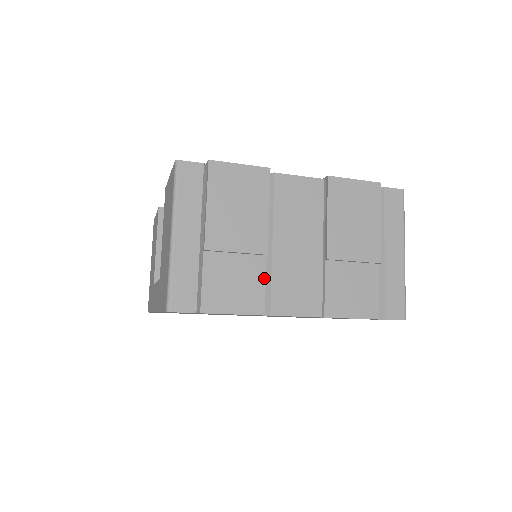
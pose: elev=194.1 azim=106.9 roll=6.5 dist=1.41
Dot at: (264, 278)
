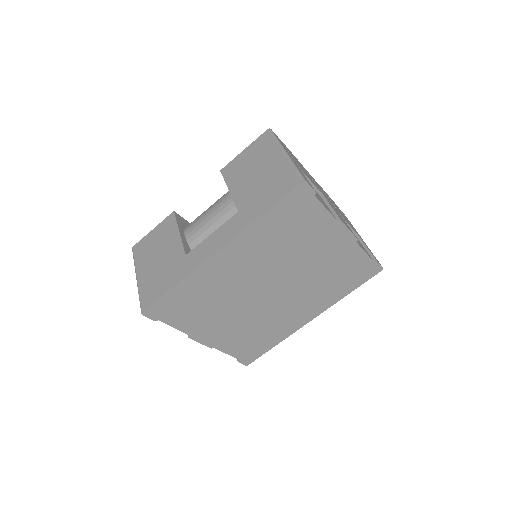
Dot at: (326, 205)
